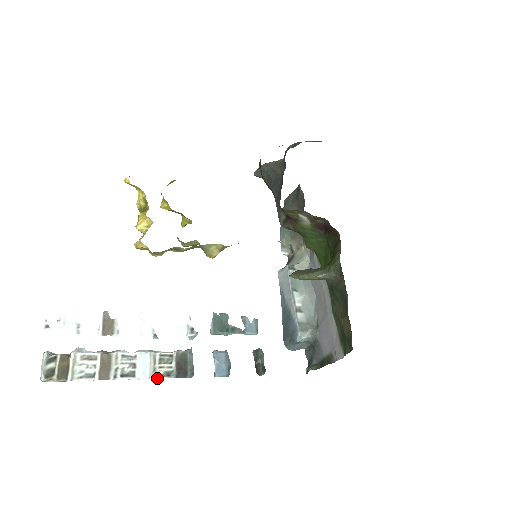
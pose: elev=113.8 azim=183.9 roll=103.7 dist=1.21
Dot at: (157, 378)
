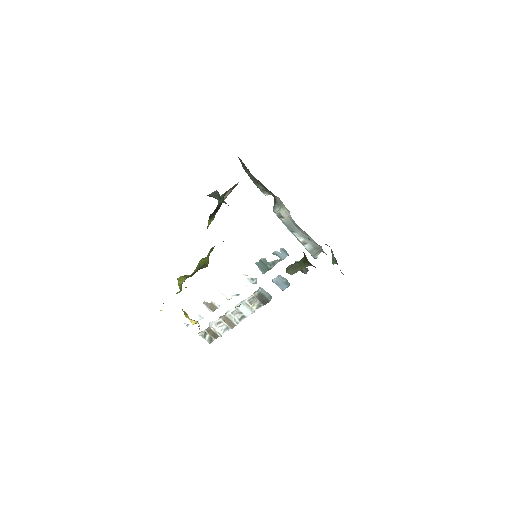
Dot at: occluded
